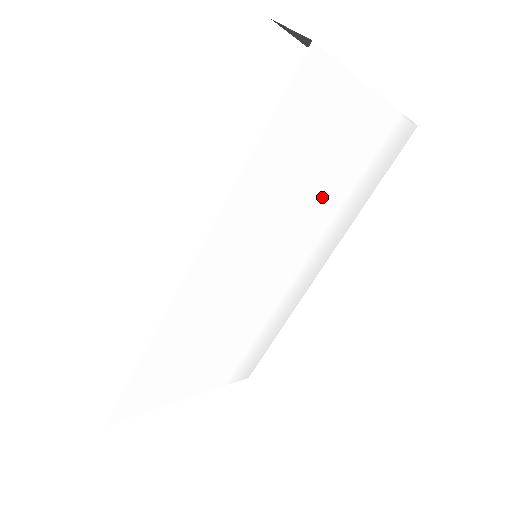
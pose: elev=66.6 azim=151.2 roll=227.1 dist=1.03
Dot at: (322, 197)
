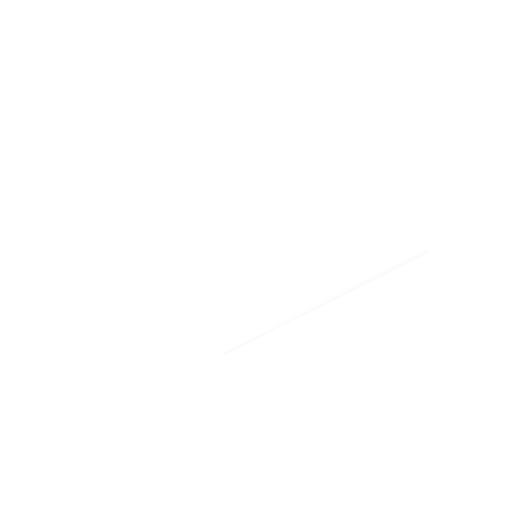
Dot at: (310, 243)
